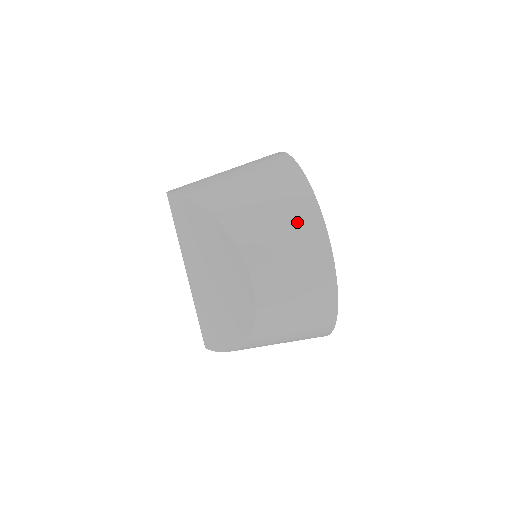
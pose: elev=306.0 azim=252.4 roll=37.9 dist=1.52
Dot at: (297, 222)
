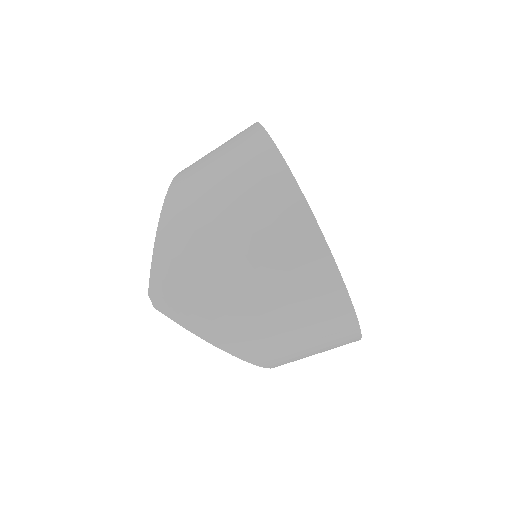
Dot at: (332, 343)
